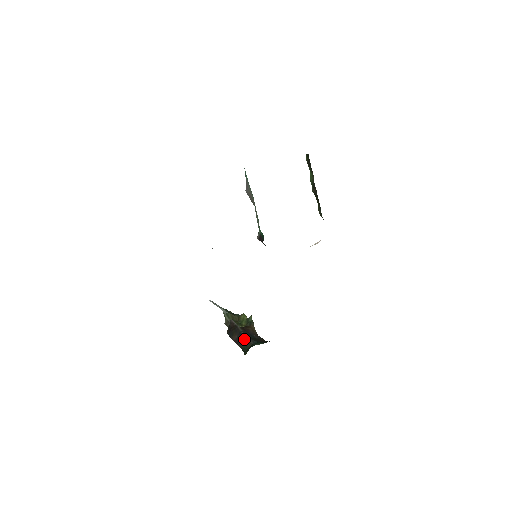
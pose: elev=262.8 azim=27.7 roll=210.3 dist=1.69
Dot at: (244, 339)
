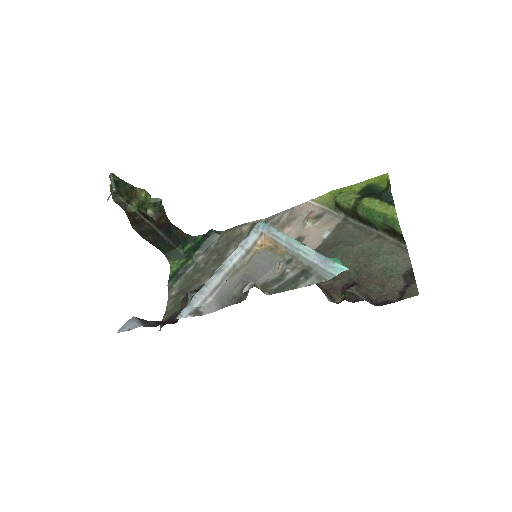
Dot at: (165, 243)
